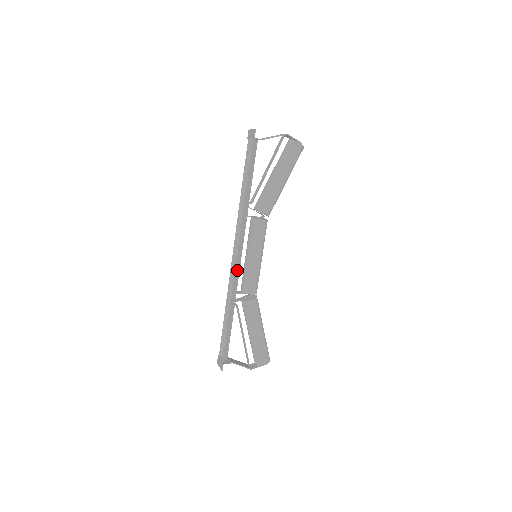
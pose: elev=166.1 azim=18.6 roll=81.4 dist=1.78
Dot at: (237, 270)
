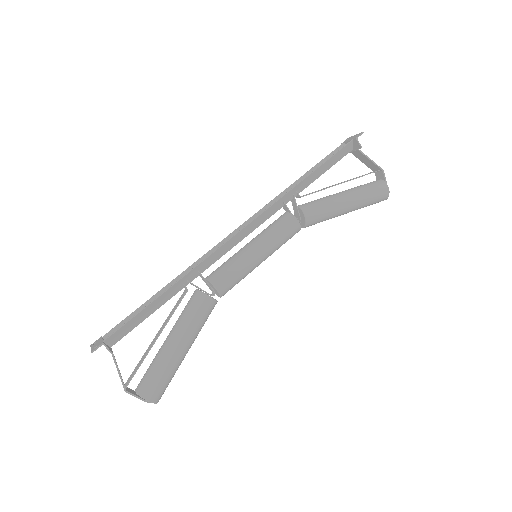
Dot at: (225, 248)
